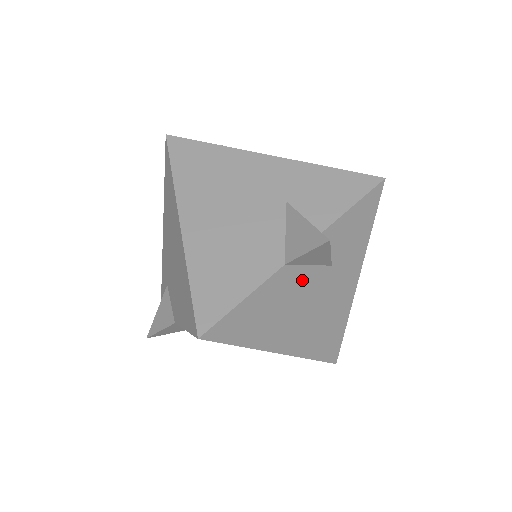
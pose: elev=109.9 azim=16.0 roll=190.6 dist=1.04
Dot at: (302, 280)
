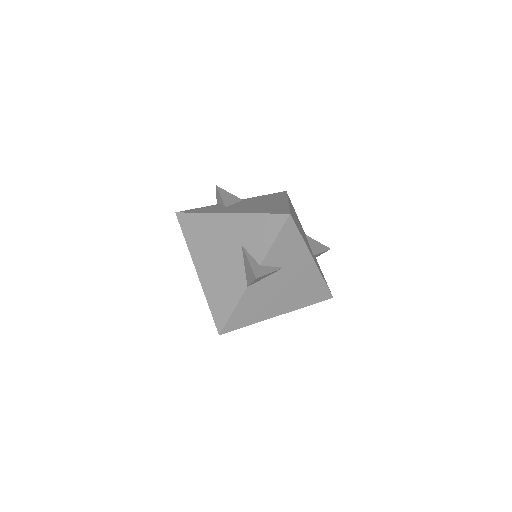
Dot at: (266, 284)
